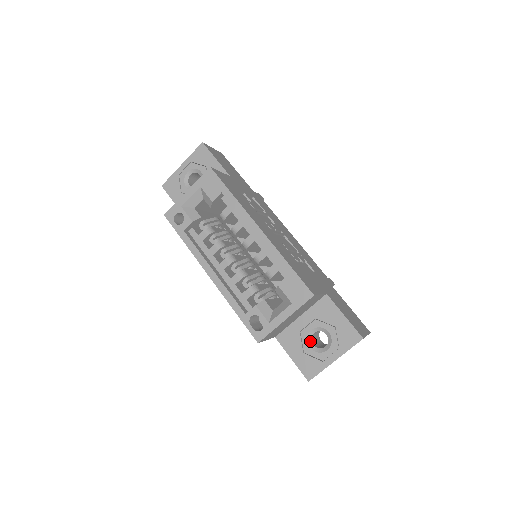
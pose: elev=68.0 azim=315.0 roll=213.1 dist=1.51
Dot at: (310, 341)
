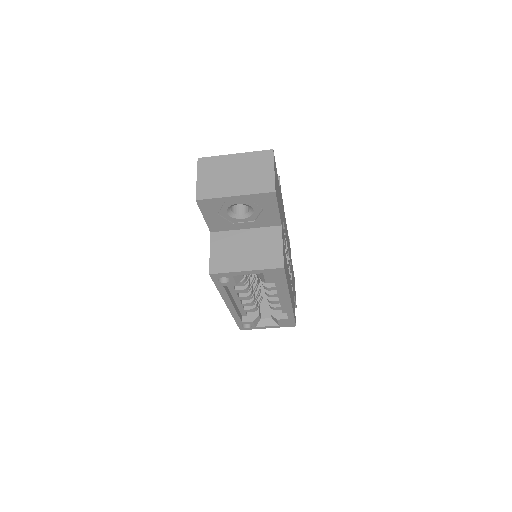
Dot at: occluded
